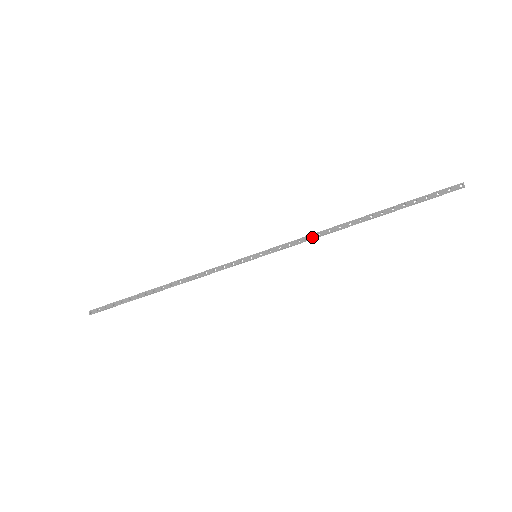
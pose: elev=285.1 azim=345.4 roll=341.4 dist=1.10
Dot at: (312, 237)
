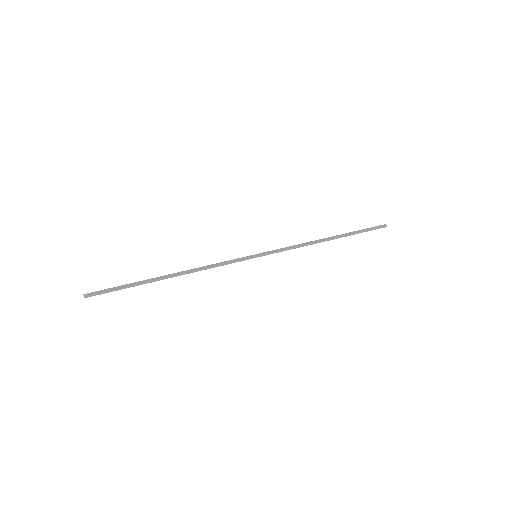
Dot at: (298, 245)
